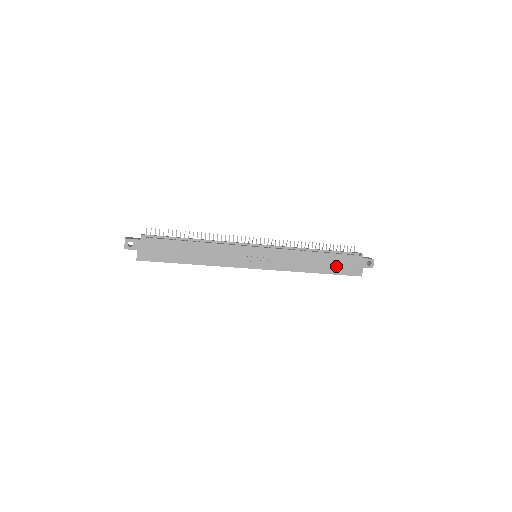
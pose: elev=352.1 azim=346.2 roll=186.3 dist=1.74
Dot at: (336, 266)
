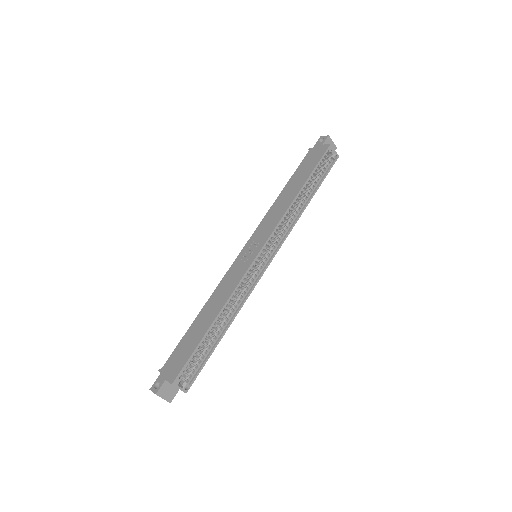
Dot at: (305, 171)
